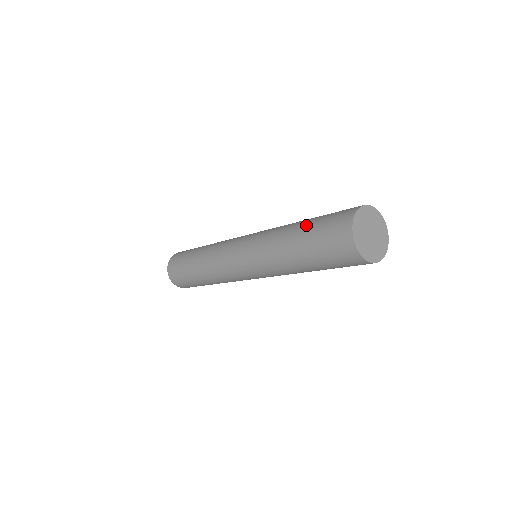
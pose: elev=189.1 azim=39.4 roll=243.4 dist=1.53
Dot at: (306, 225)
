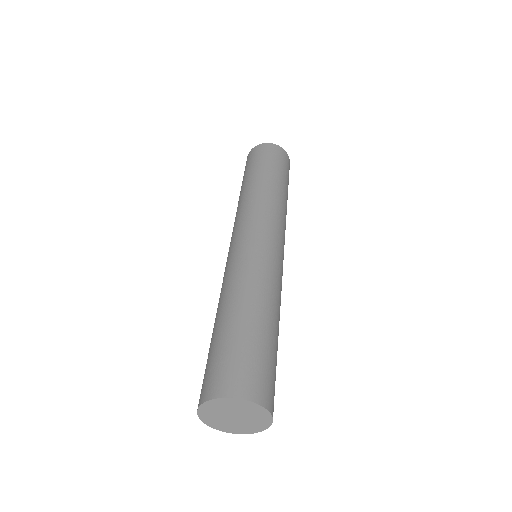
Dot at: (210, 343)
